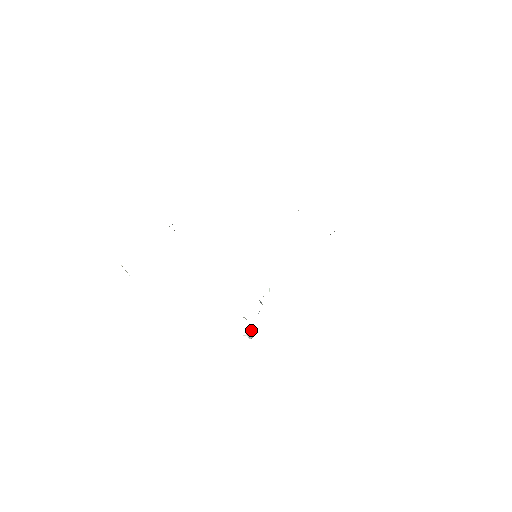
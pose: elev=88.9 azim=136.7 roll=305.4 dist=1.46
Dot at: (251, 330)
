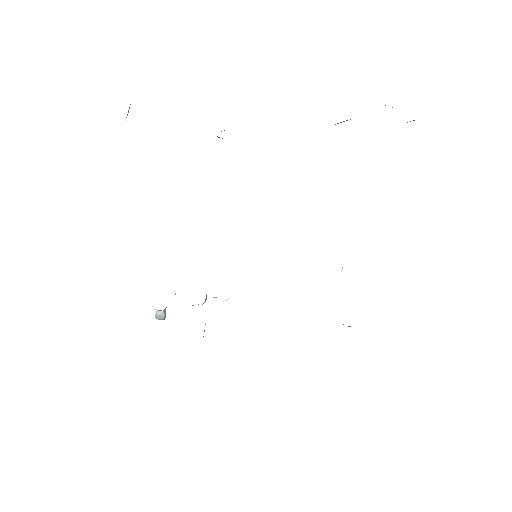
Dot at: occluded
